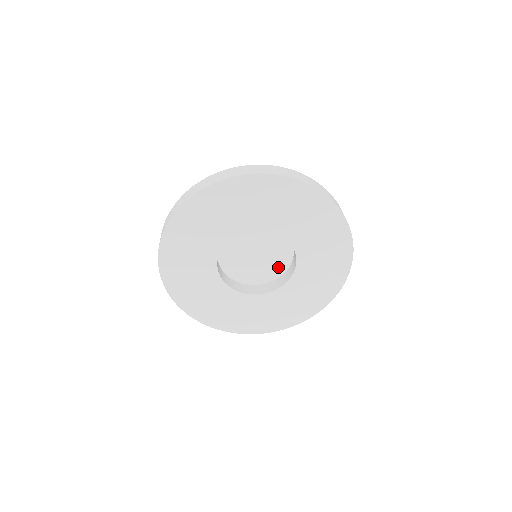
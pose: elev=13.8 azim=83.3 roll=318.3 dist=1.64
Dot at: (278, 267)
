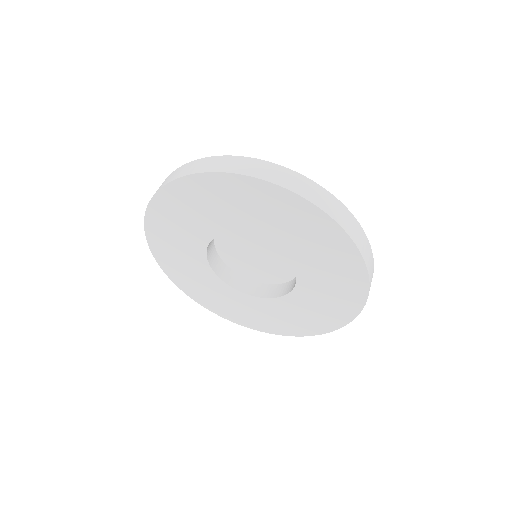
Dot at: (287, 269)
